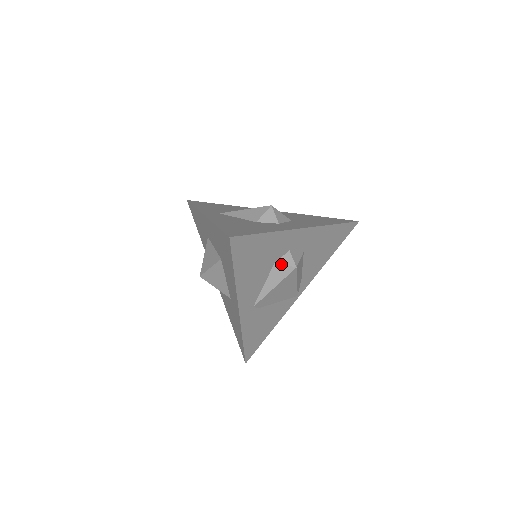
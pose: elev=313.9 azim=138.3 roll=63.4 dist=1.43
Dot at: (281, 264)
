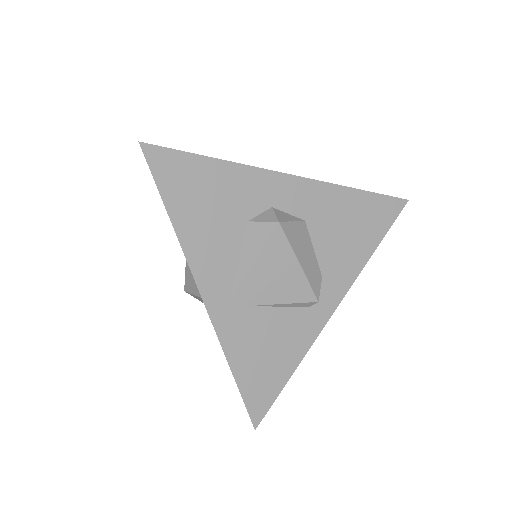
Dot at: (257, 221)
